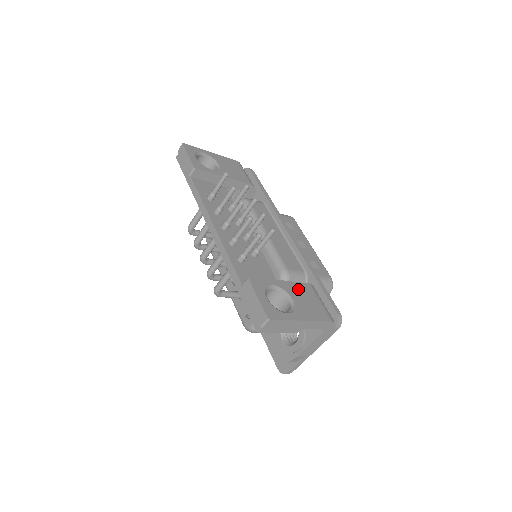
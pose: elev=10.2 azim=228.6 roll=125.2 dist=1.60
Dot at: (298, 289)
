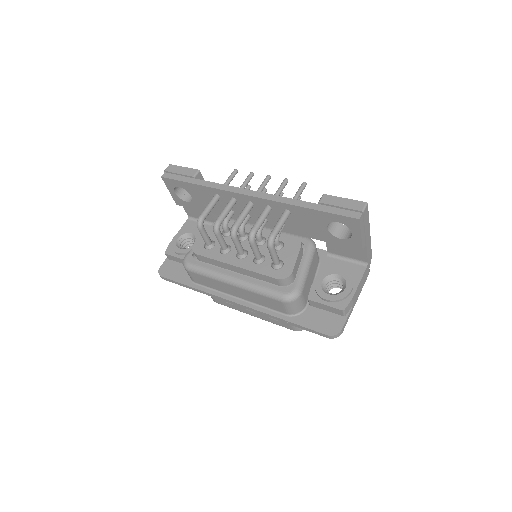
Dot at: occluded
